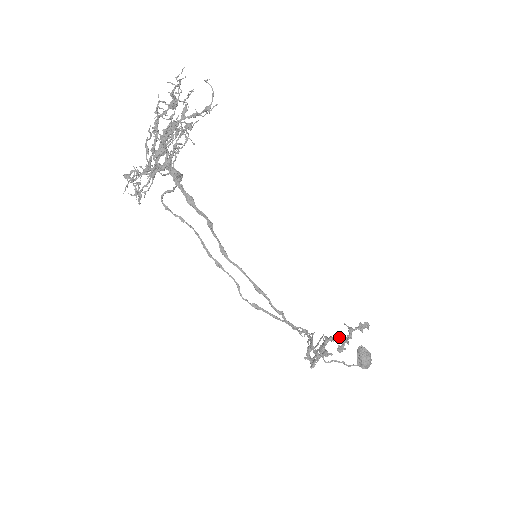
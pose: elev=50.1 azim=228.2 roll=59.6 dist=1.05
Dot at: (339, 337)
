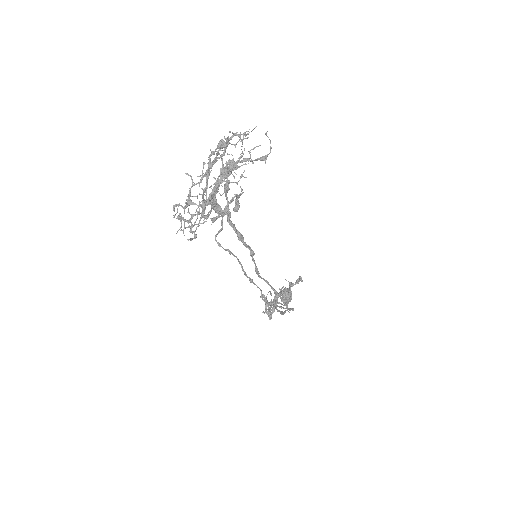
Dot at: (282, 290)
